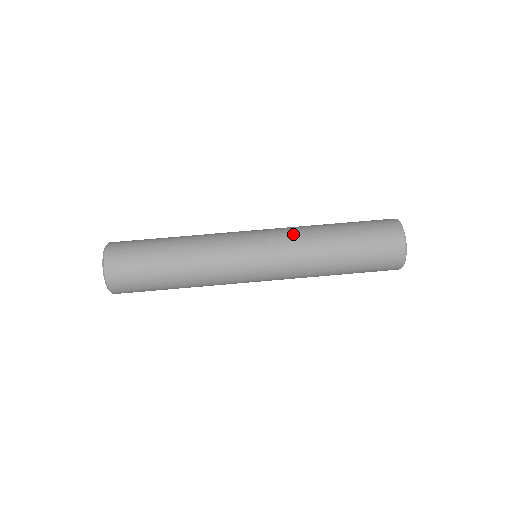
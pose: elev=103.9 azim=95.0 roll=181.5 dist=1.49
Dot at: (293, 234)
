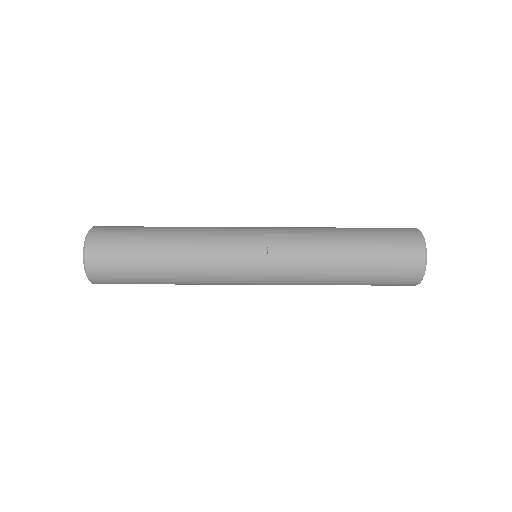
Dot at: (300, 247)
